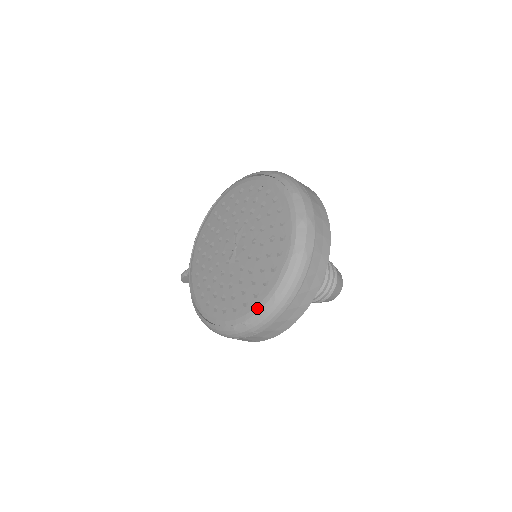
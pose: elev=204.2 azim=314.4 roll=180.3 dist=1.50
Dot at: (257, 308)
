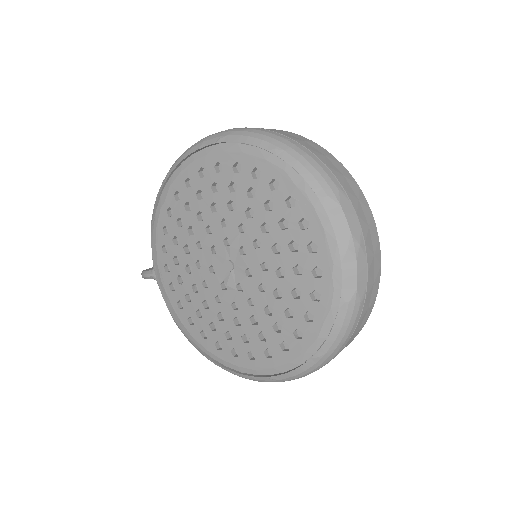
Dot at: (290, 365)
